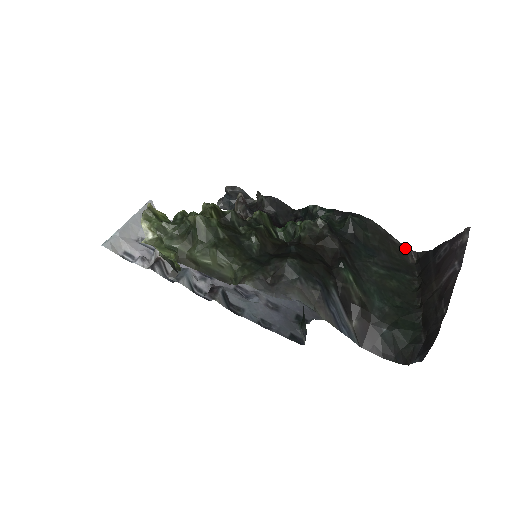
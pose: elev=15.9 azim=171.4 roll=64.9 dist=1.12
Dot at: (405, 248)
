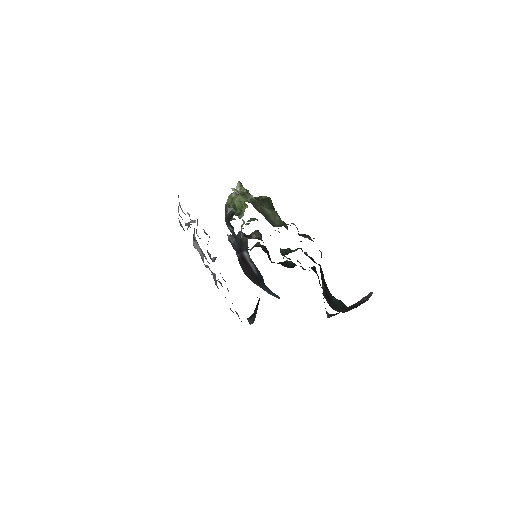
Dot at: (325, 308)
